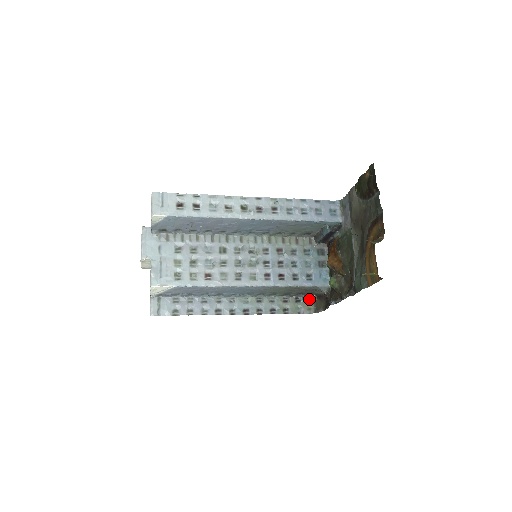
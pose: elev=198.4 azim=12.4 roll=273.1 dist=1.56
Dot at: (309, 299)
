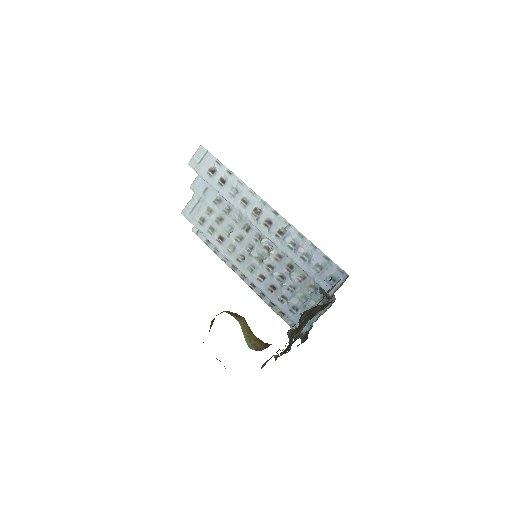
Dot at: occluded
